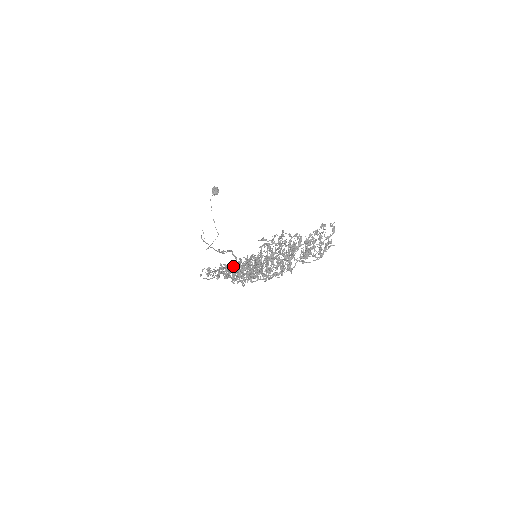
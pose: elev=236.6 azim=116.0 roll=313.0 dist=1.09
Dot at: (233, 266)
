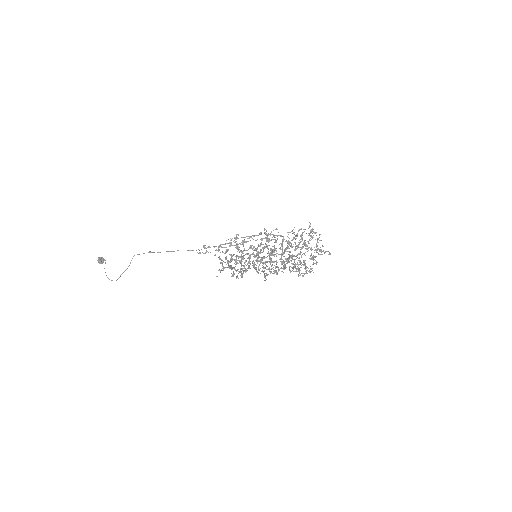
Dot at: (262, 240)
